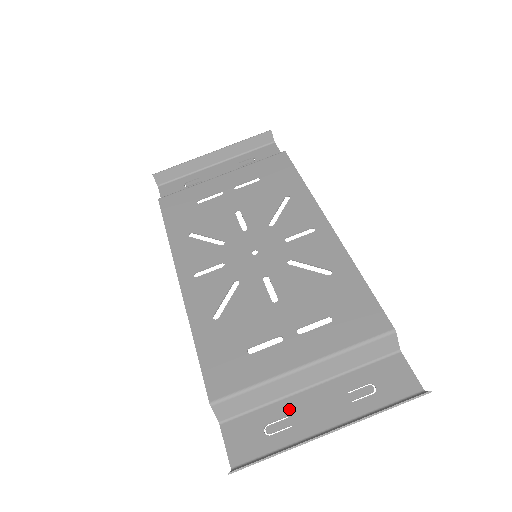
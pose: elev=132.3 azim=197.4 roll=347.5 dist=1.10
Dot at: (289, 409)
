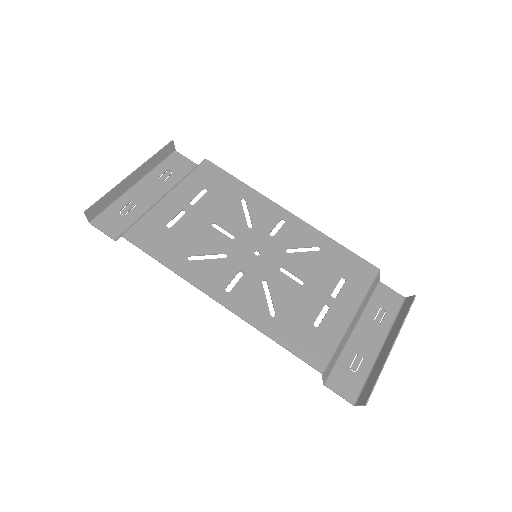
Dot at: (354, 349)
